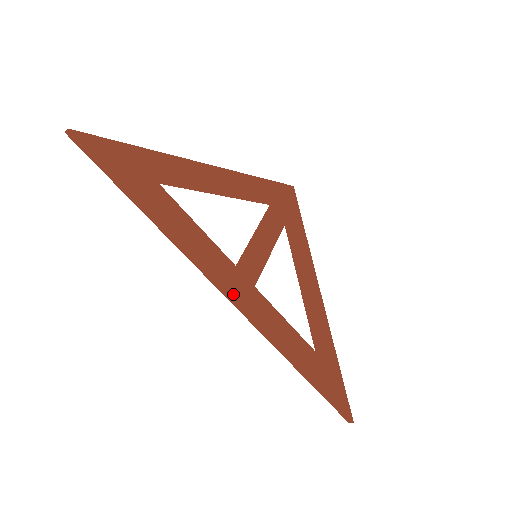
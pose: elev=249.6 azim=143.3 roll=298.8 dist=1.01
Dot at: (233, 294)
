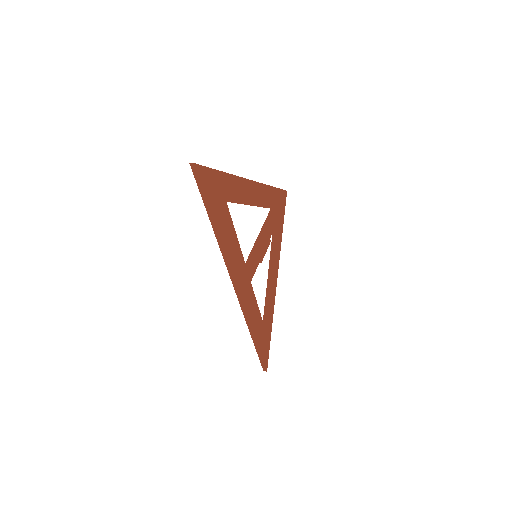
Dot at: (241, 291)
